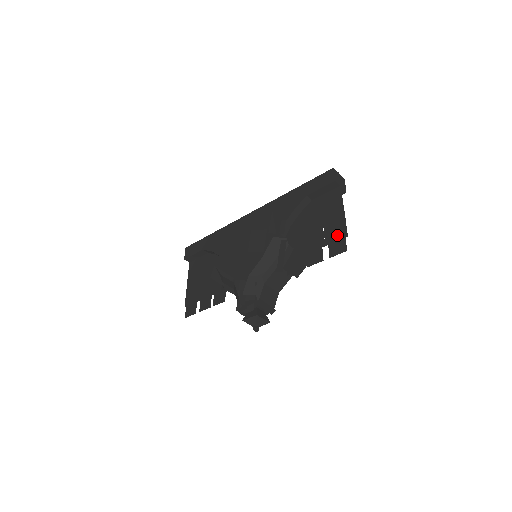
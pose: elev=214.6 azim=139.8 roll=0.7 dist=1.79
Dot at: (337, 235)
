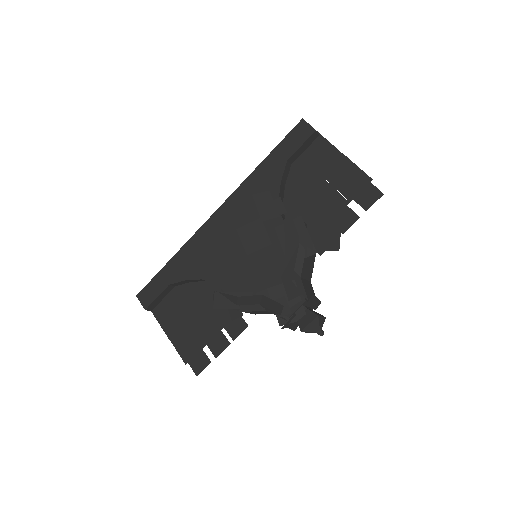
Dot at: (357, 184)
